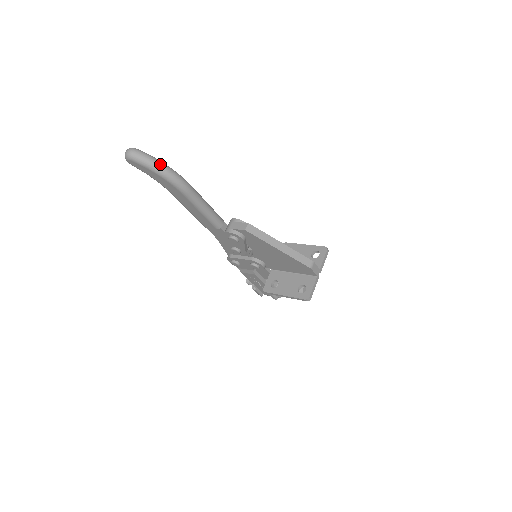
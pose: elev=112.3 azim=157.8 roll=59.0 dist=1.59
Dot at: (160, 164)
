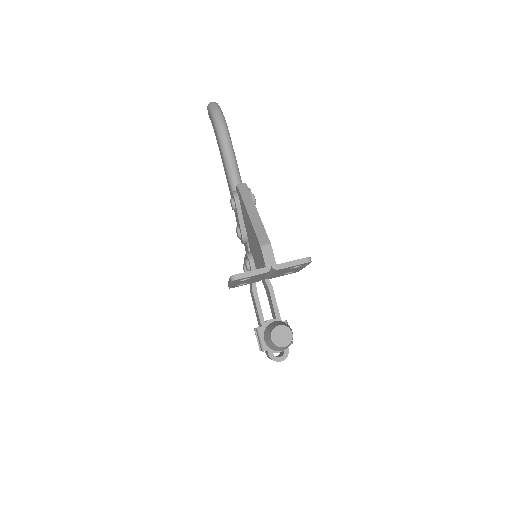
Dot at: (218, 110)
